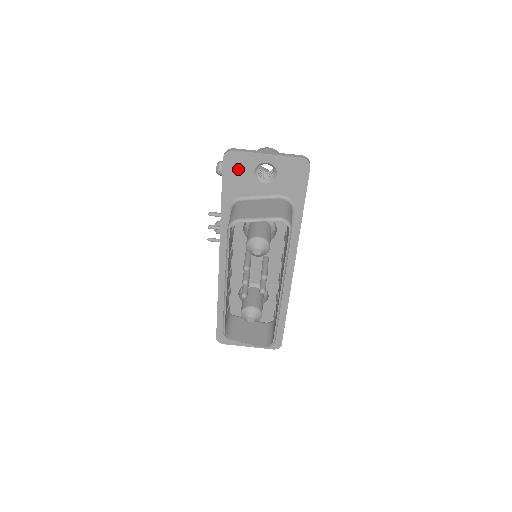
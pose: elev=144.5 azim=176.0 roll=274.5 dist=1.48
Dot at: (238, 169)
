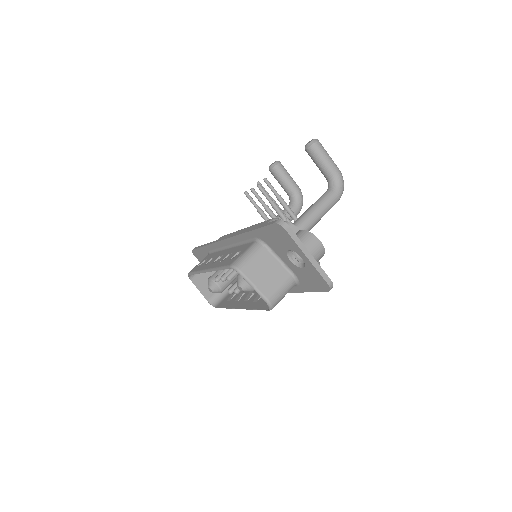
Dot at: (279, 237)
